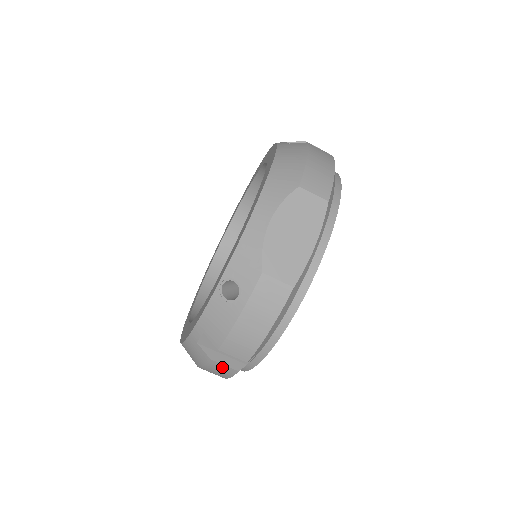
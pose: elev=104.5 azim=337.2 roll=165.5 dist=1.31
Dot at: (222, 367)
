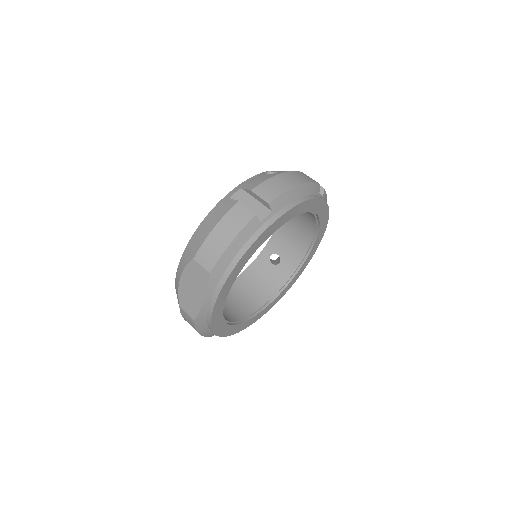
Dot at: occluded
